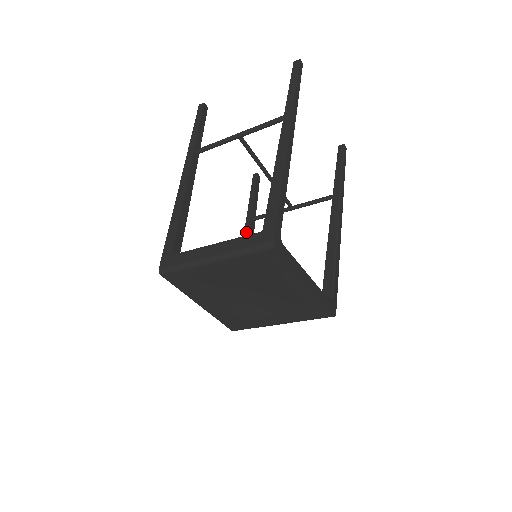
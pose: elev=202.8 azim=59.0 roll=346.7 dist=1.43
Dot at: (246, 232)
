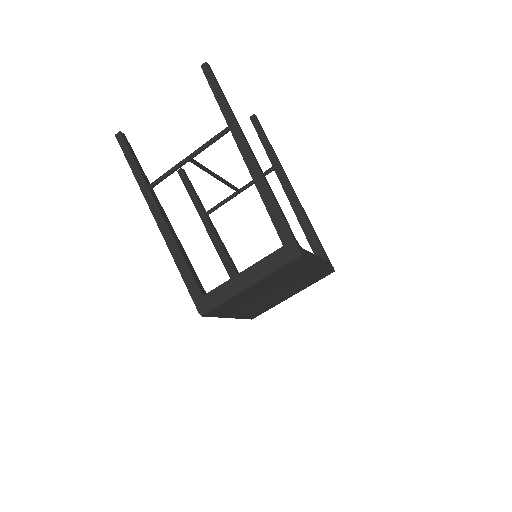
Dot at: (209, 230)
